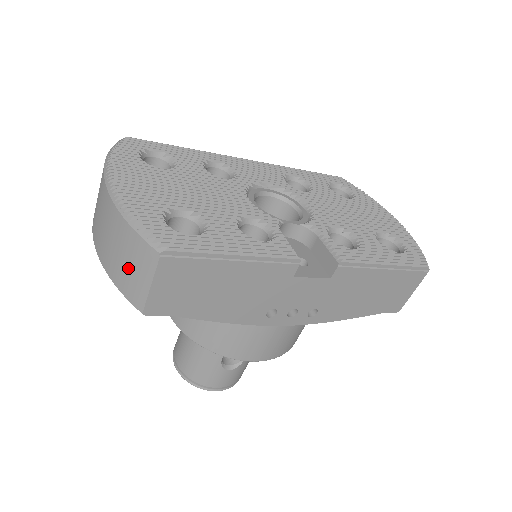
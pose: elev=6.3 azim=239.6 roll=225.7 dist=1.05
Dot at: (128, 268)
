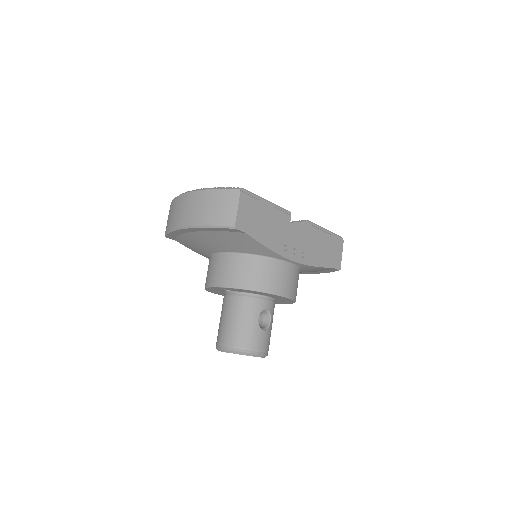
Dot at: (221, 209)
